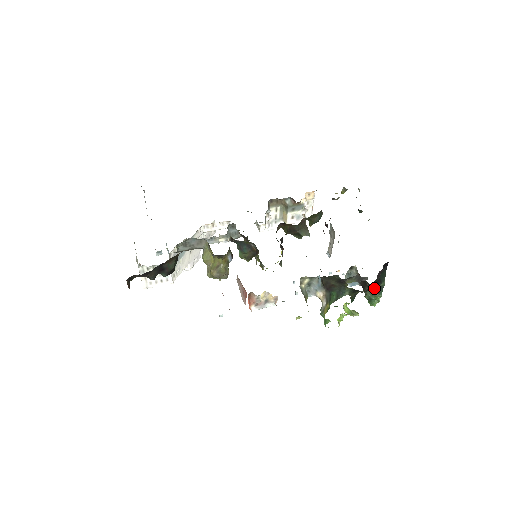
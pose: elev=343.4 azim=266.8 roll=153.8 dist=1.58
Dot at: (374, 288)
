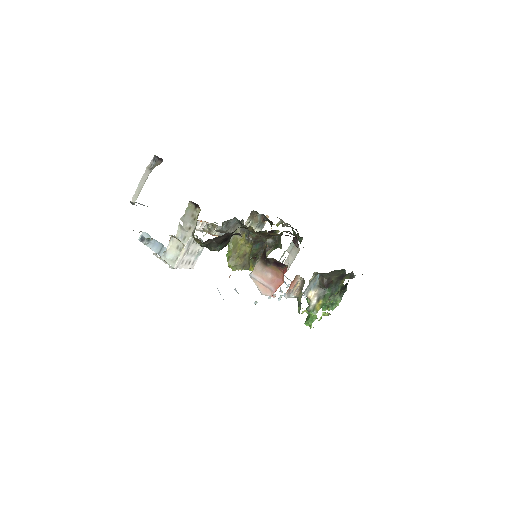
Dot at: occluded
